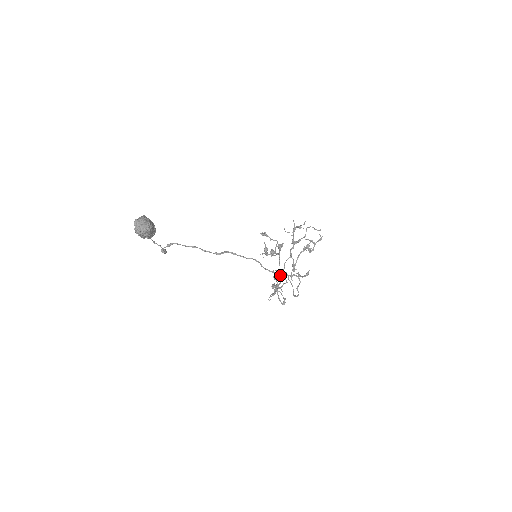
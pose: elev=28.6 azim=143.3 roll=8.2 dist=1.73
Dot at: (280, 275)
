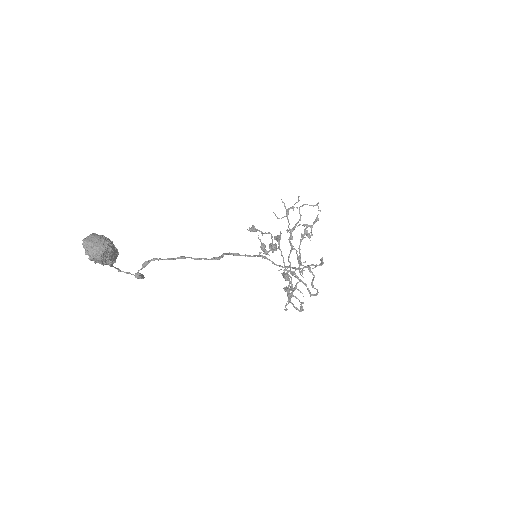
Dot at: (296, 269)
